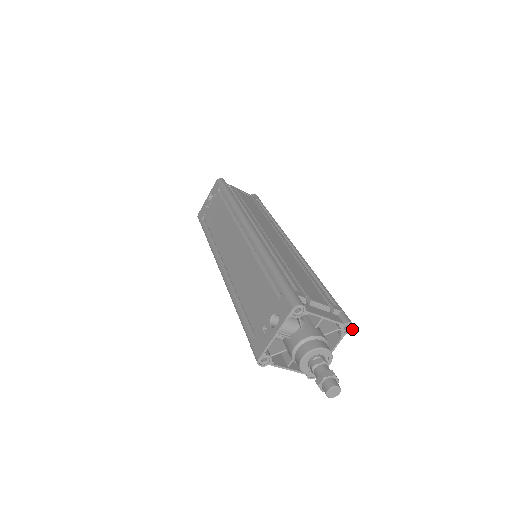
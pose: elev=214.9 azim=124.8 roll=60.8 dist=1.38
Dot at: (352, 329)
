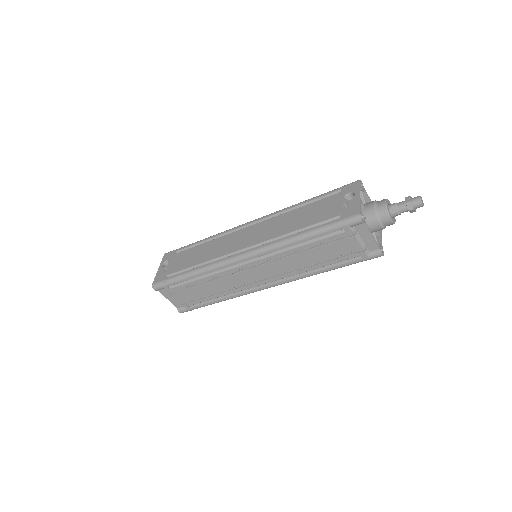
Dot at: occluded
